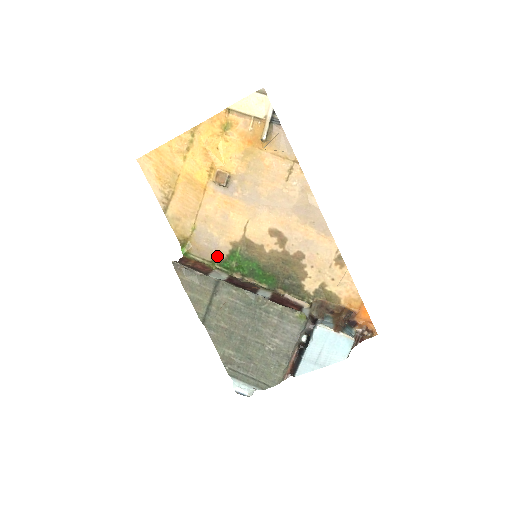
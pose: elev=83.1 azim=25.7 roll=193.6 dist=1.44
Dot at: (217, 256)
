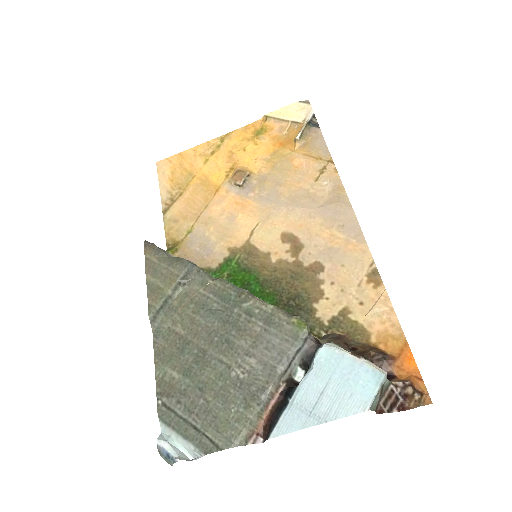
Dot at: (207, 264)
